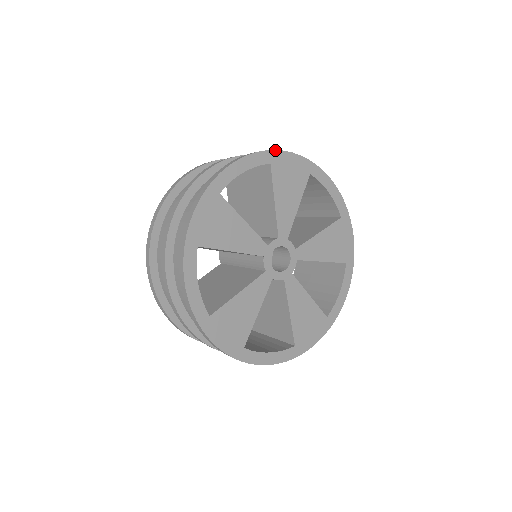
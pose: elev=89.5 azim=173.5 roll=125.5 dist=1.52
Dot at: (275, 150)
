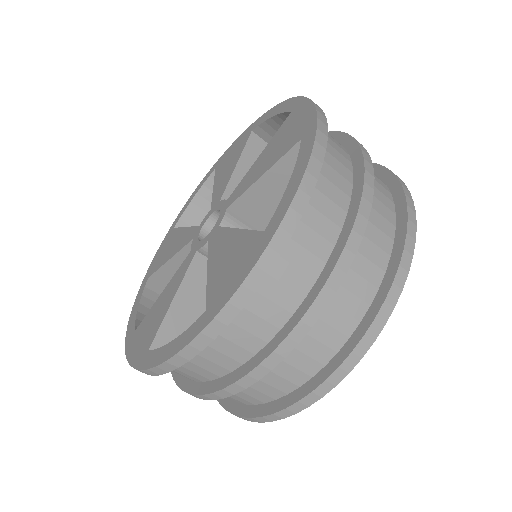
Dot at: (413, 201)
